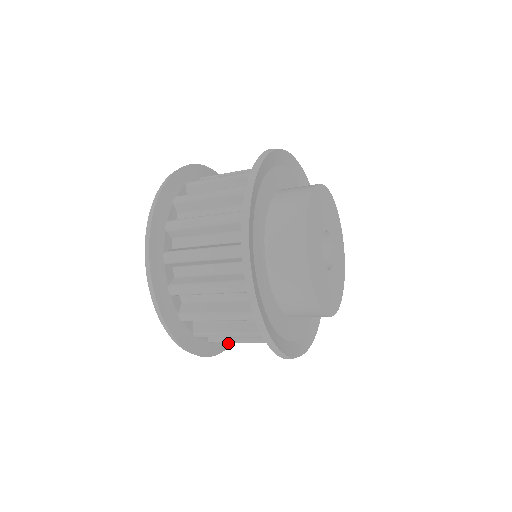
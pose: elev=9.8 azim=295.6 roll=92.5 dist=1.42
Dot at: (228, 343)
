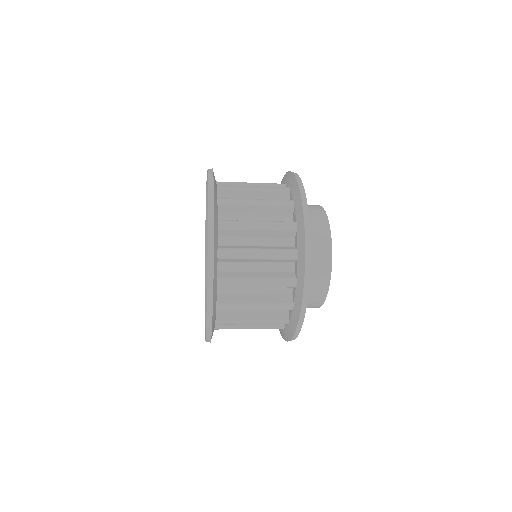
Dot at: occluded
